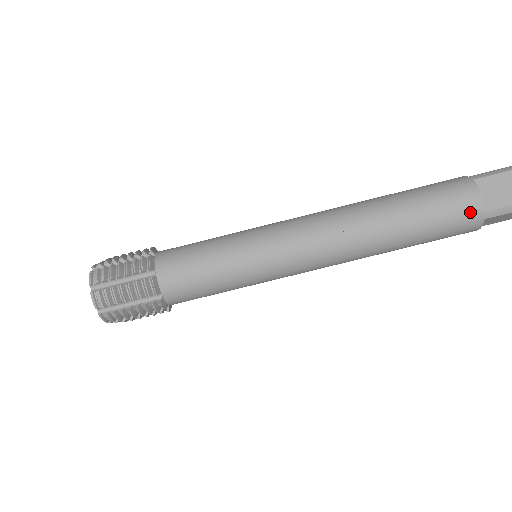
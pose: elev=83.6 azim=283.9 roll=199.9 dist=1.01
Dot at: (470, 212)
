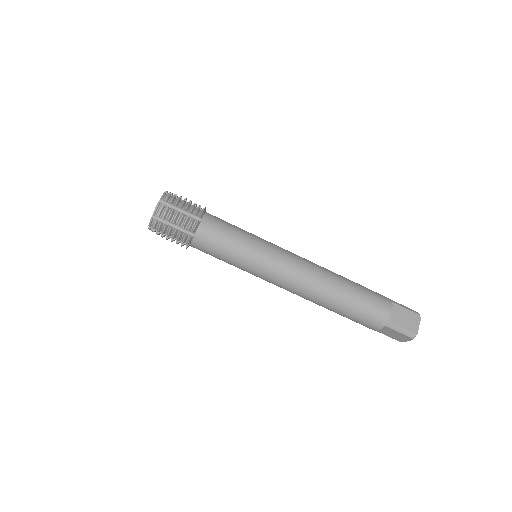
Dot at: (380, 316)
